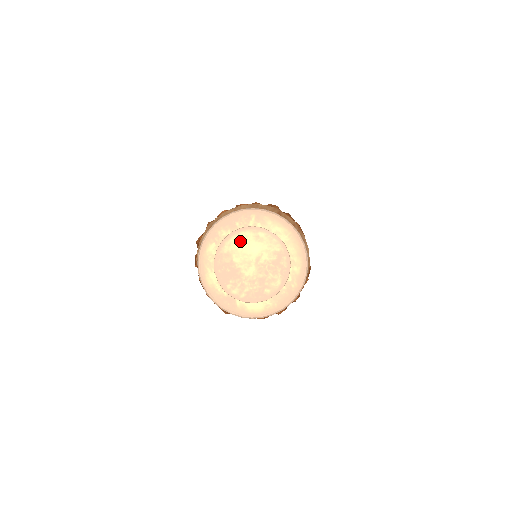
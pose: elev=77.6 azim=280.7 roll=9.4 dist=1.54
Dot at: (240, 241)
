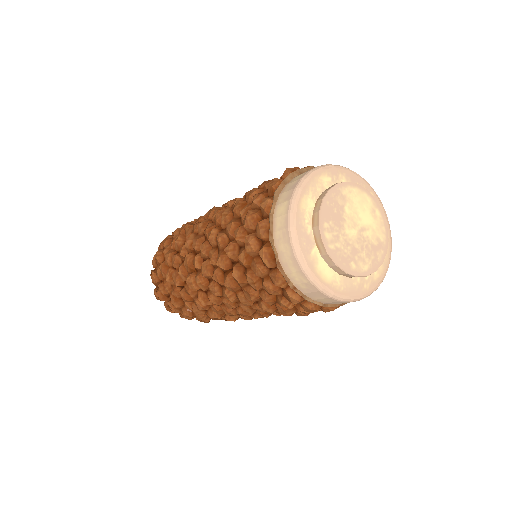
Dot at: (360, 198)
